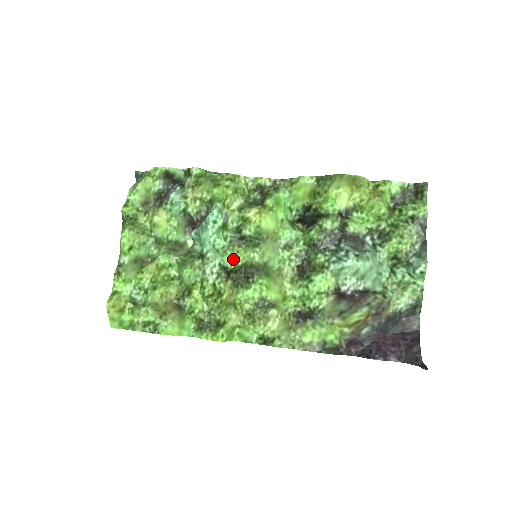
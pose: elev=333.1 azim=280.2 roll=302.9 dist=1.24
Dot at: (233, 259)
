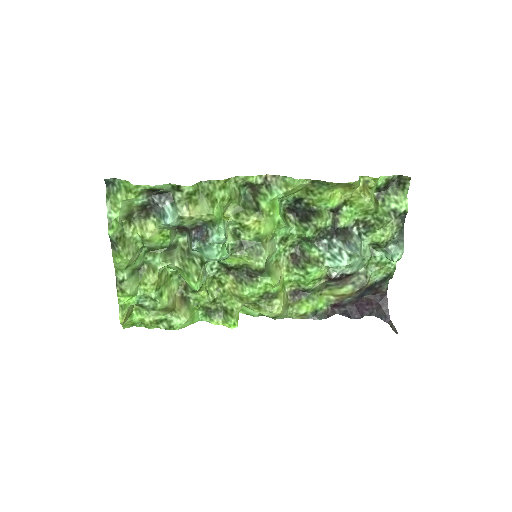
Dot at: (234, 261)
